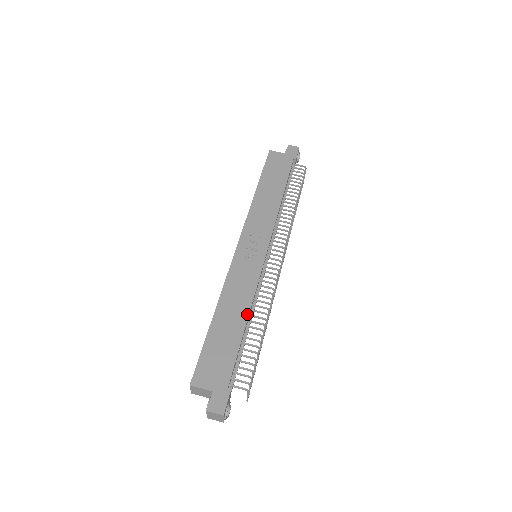
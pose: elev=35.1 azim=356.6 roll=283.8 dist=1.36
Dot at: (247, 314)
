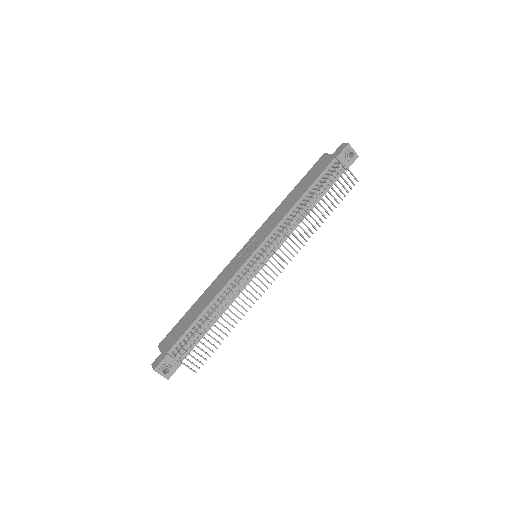
Dot at: (210, 302)
